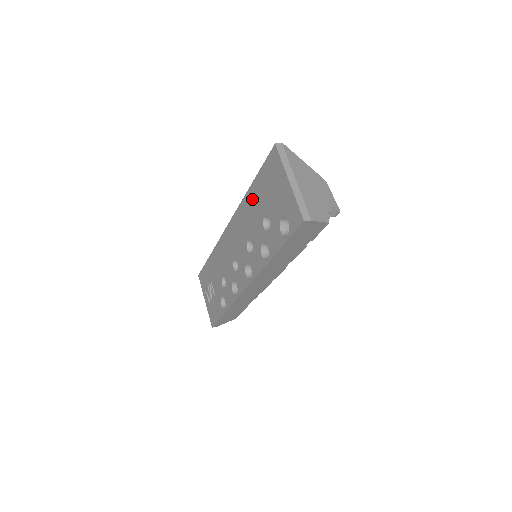
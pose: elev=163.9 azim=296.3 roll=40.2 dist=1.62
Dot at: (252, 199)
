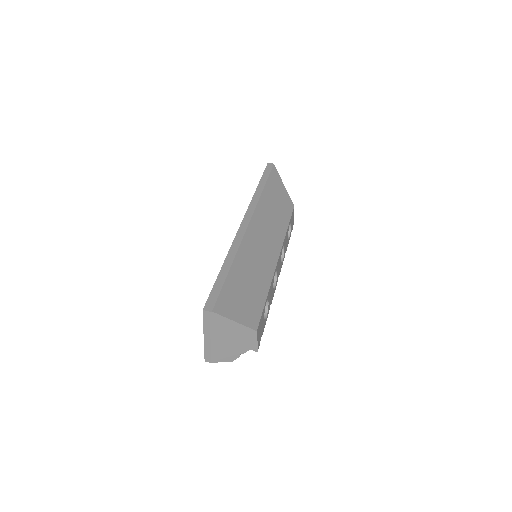
Dot at: occluded
